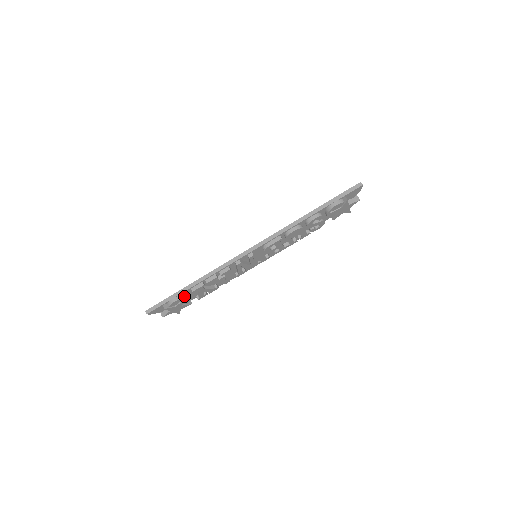
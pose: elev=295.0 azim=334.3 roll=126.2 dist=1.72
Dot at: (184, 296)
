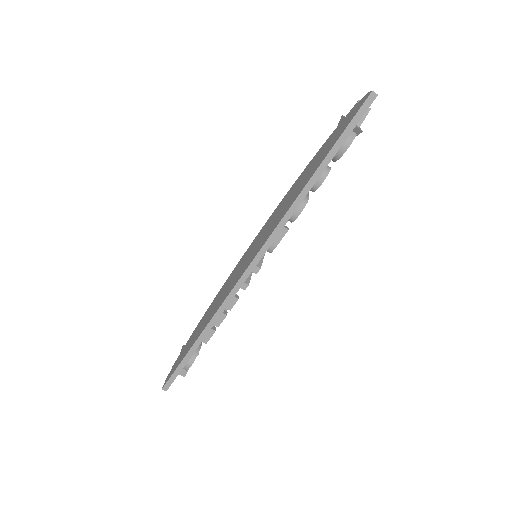
Dot at: (196, 350)
